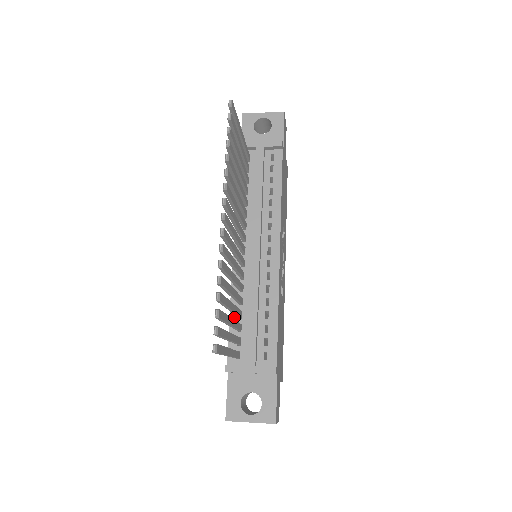
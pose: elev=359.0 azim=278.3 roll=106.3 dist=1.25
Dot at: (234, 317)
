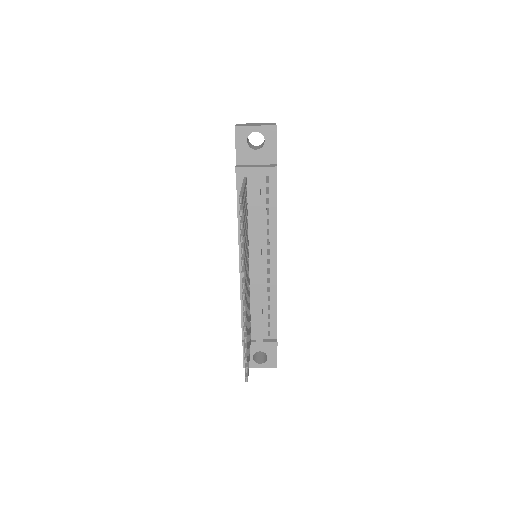
Dot at: occluded
